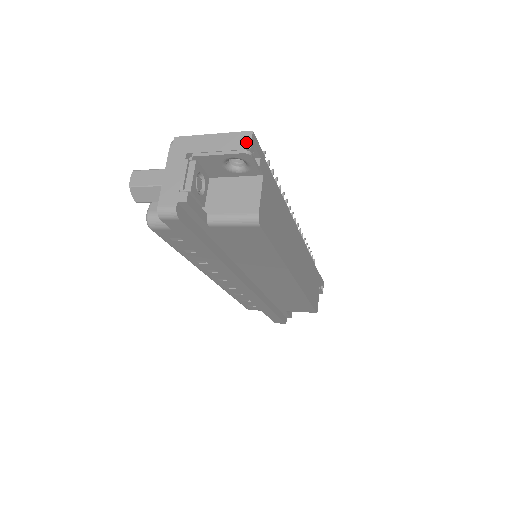
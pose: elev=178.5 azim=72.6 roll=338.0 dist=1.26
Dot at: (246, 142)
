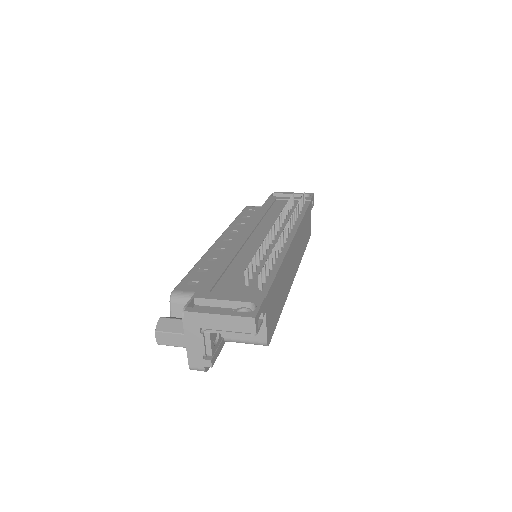
Dot at: (251, 327)
